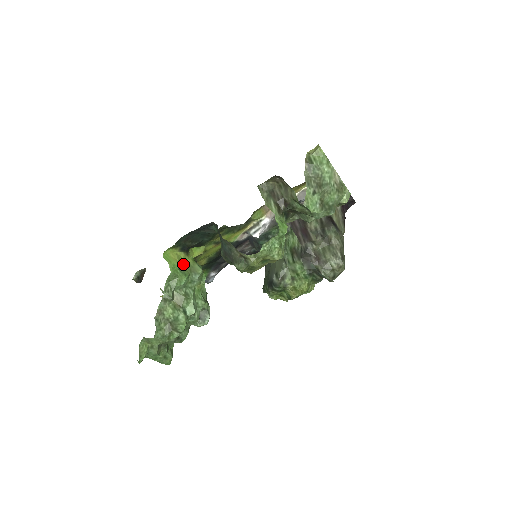
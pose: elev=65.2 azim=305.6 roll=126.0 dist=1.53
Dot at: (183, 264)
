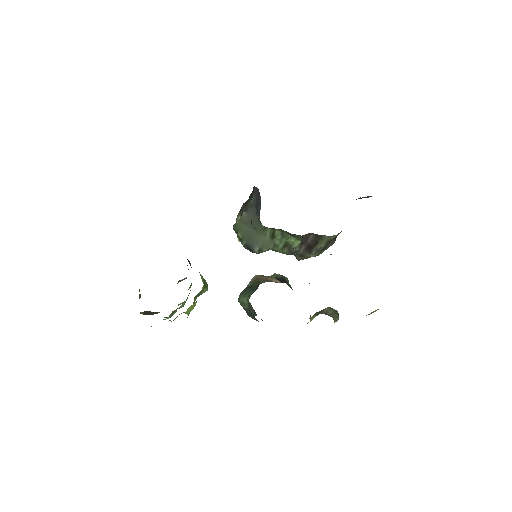
Dot at: occluded
